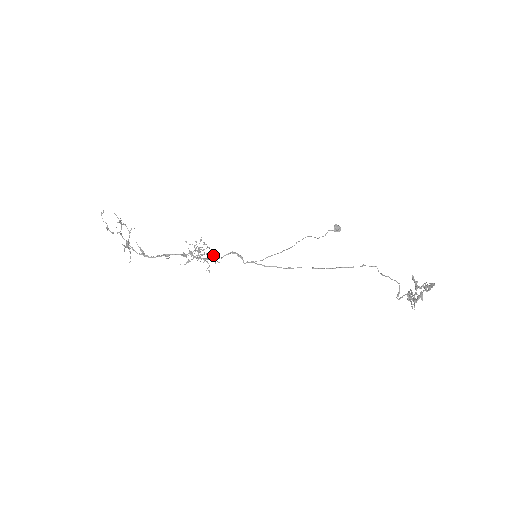
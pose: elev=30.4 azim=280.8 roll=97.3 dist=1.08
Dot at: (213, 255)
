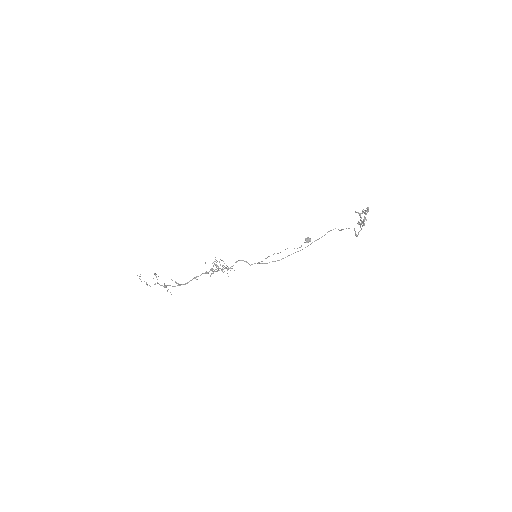
Dot at: (227, 266)
